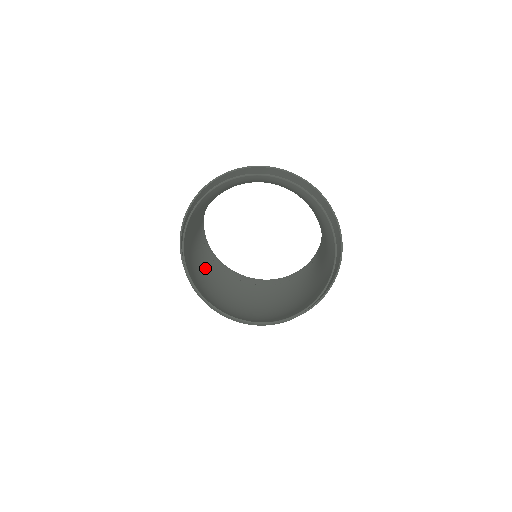
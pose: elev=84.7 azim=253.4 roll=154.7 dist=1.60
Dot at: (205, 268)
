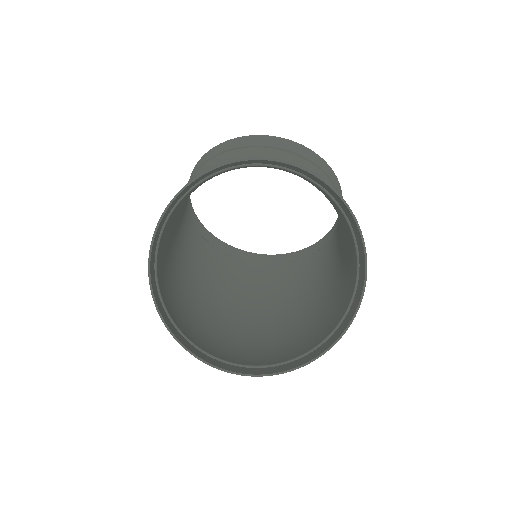
Dot at: (197, 260)
